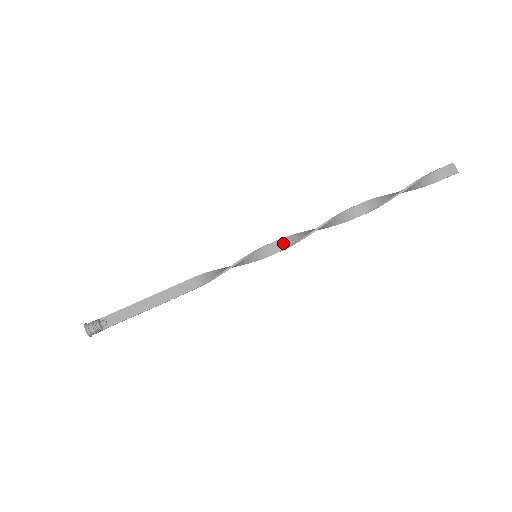
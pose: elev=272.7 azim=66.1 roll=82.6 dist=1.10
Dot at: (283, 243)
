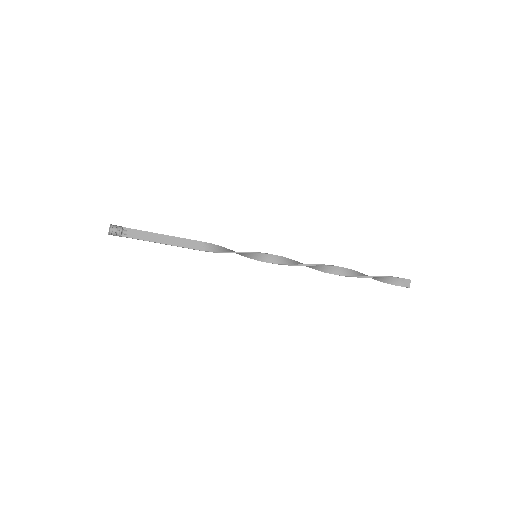
Dot at: (279, 259)
